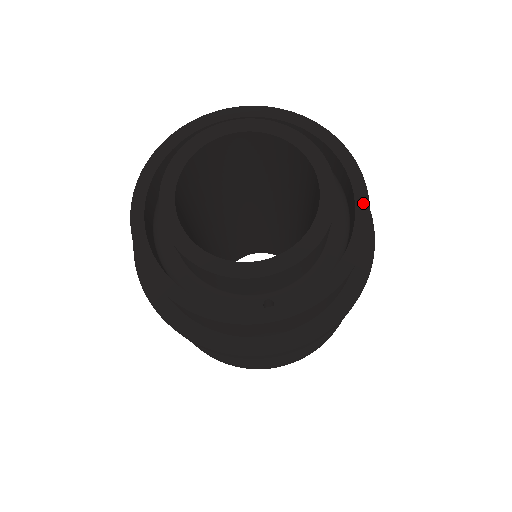
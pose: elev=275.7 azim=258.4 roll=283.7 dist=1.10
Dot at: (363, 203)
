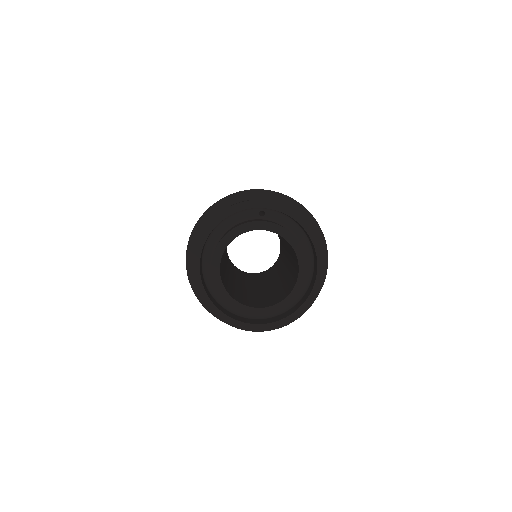
Dot at: (319, 283)
